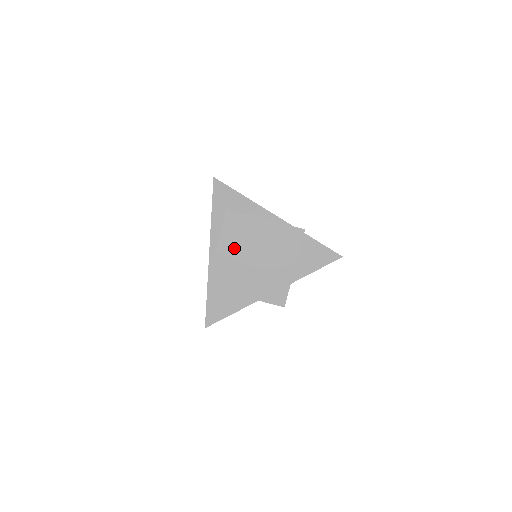
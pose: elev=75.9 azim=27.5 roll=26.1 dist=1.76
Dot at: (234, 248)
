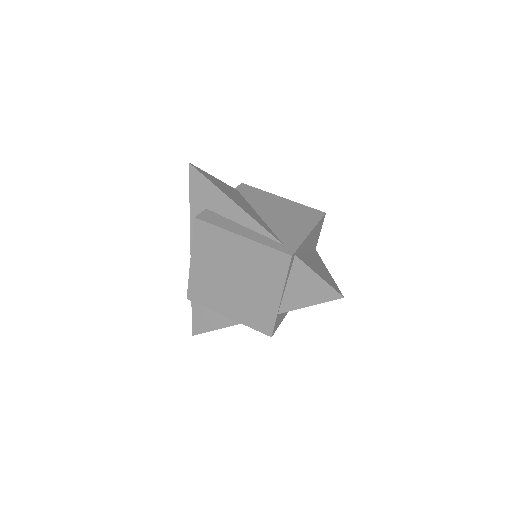
Dot at: (209, 263)
